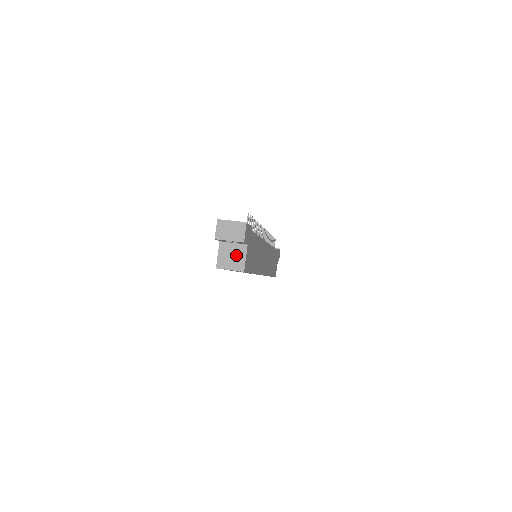
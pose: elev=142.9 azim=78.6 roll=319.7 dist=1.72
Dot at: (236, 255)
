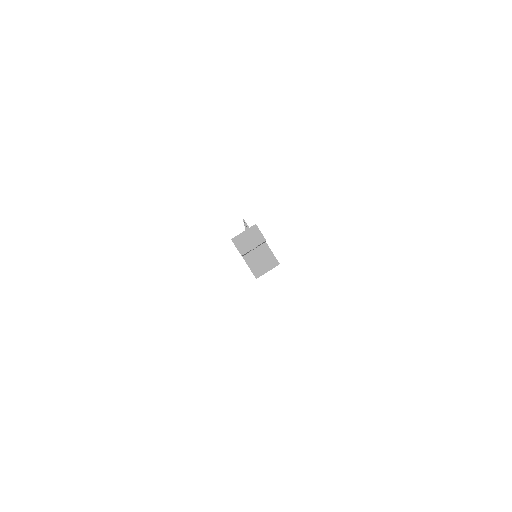
Dot at: (263, 257)
